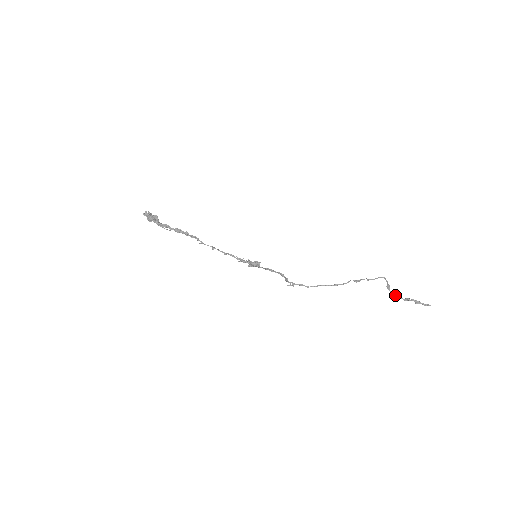
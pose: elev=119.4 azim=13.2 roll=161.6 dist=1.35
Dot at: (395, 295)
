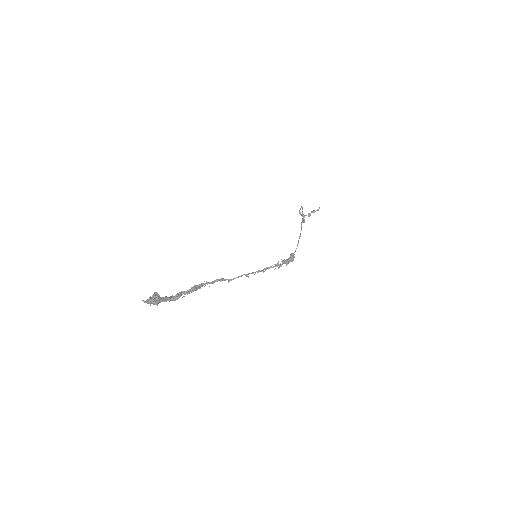
Dot at: (304, 216)
